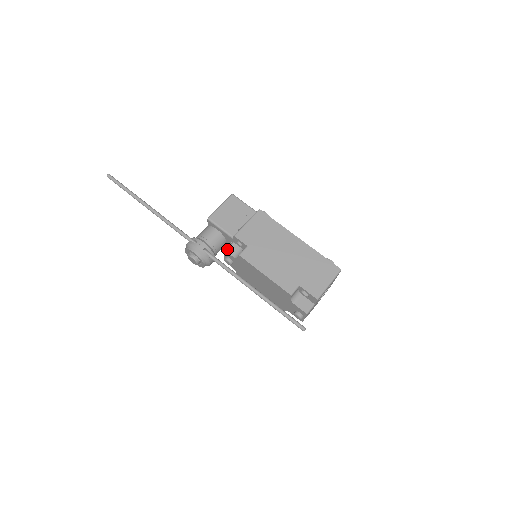
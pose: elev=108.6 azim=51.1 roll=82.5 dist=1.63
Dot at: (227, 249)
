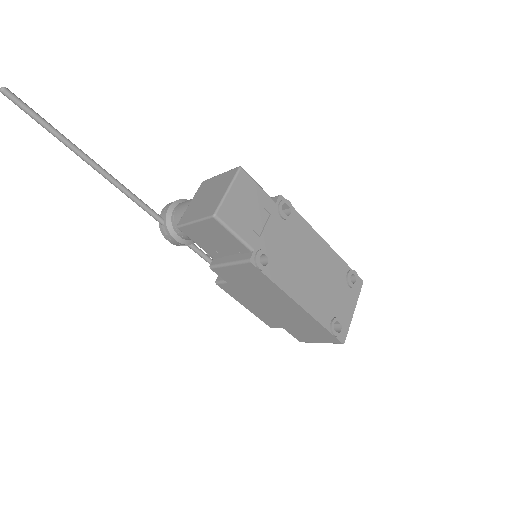
Dot at: occluded
